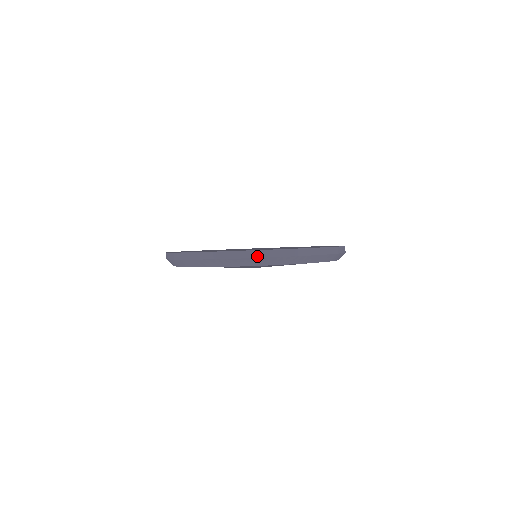
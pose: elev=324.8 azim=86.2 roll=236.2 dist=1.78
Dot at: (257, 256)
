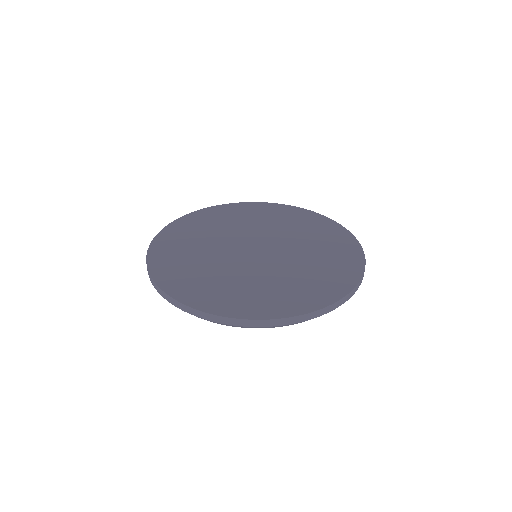
Dot at: (356, 290)
